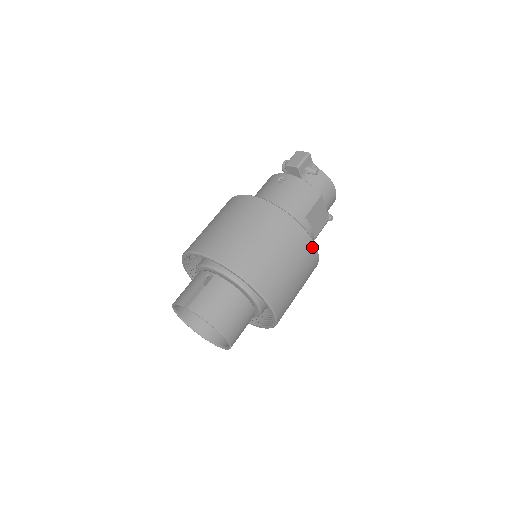
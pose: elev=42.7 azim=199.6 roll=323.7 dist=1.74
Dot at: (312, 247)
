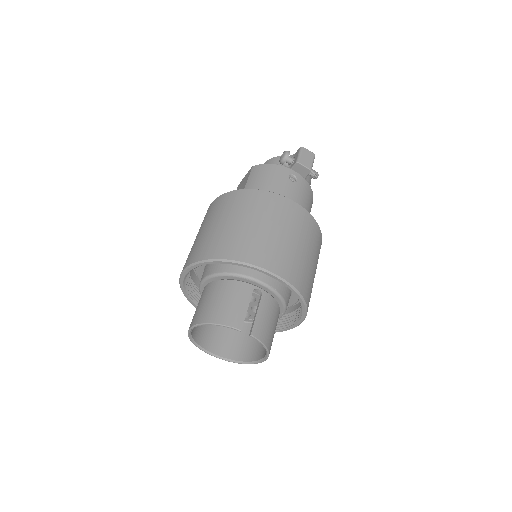
Dot at: occluded
